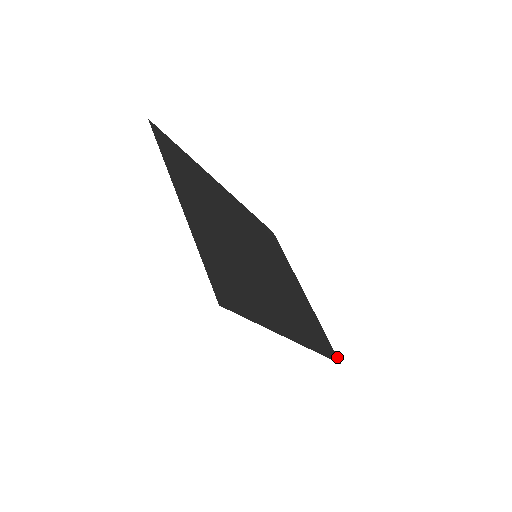
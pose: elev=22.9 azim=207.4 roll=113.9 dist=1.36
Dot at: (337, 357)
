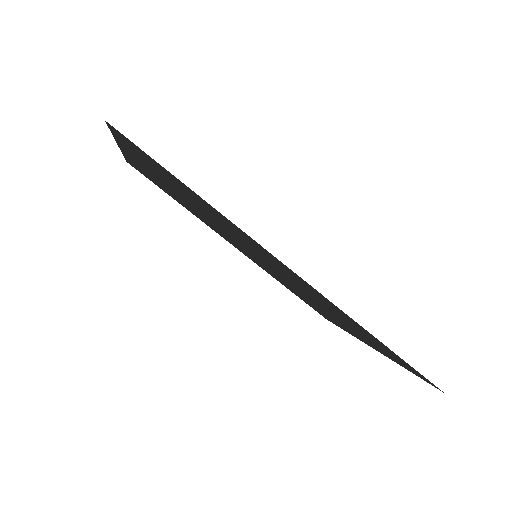
Dot at: (435, 387)
